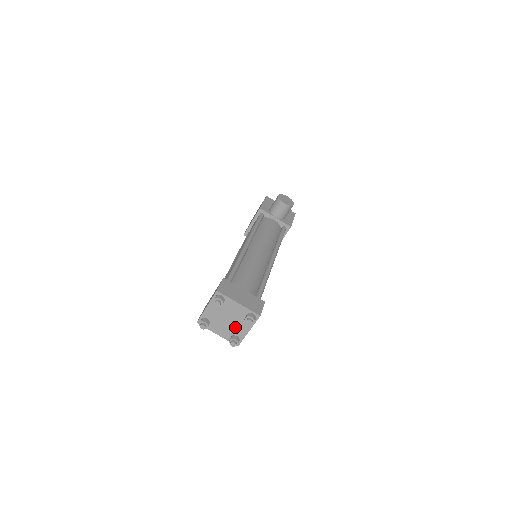
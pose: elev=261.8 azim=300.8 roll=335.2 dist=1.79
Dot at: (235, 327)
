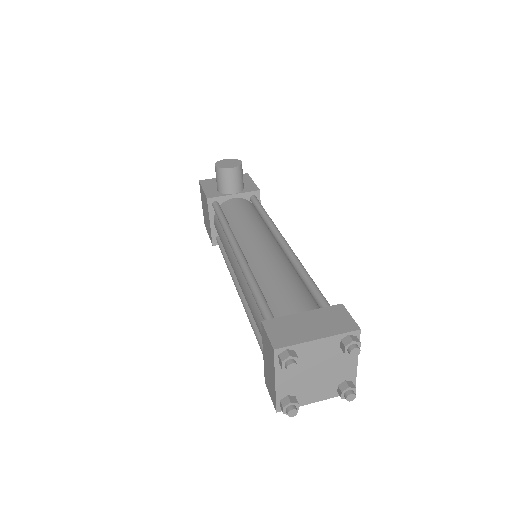
Dot at: (334, 373)
